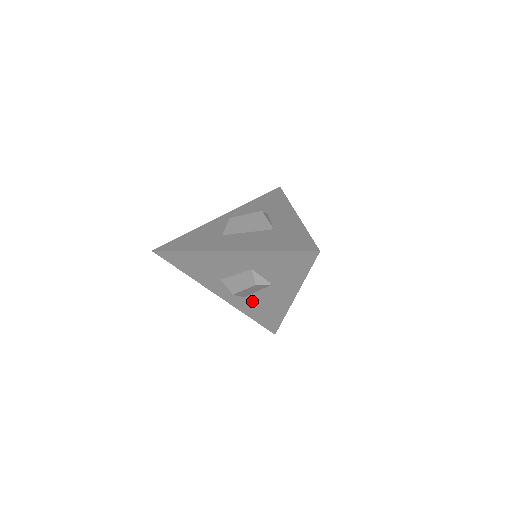
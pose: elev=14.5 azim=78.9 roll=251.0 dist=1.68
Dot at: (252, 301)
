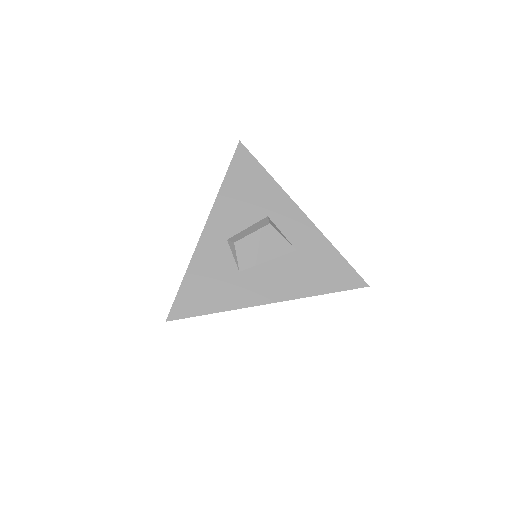
Dot at: occluded
